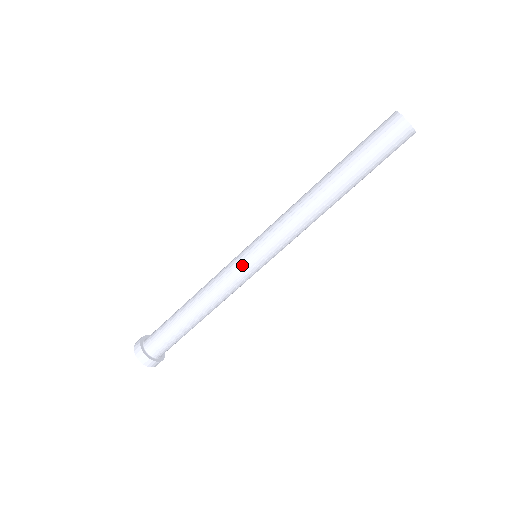
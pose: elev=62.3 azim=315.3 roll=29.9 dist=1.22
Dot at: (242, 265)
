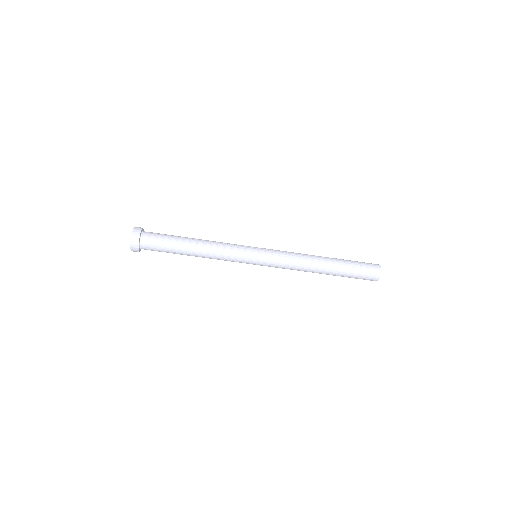
Dot at: (248, 252)
